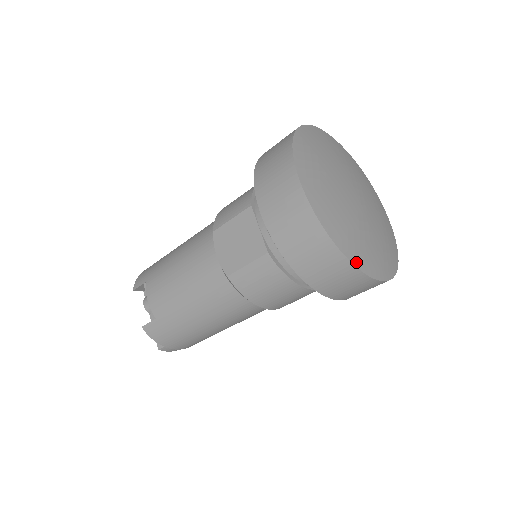
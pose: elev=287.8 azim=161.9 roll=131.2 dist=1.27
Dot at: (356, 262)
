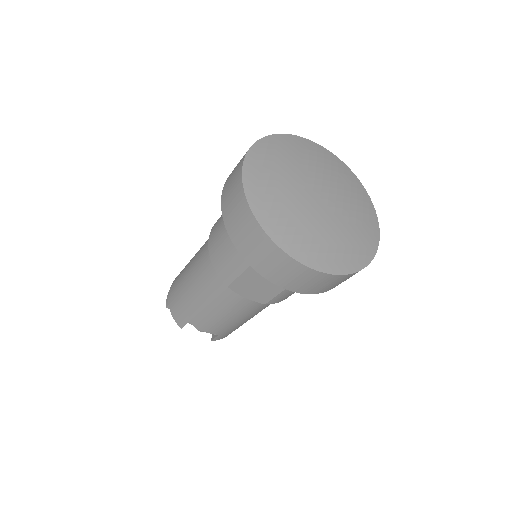
Dot at: (365, 262)
